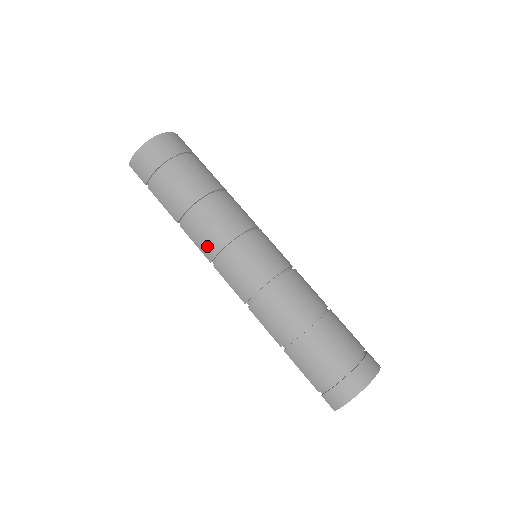
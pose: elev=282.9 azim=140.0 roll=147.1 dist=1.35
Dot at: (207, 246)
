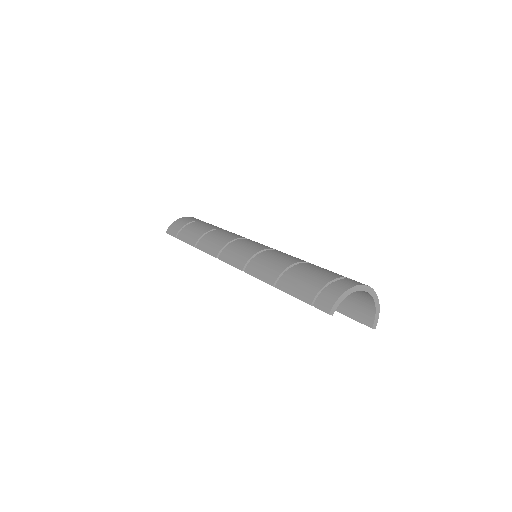
Dot at: (215, 247)
